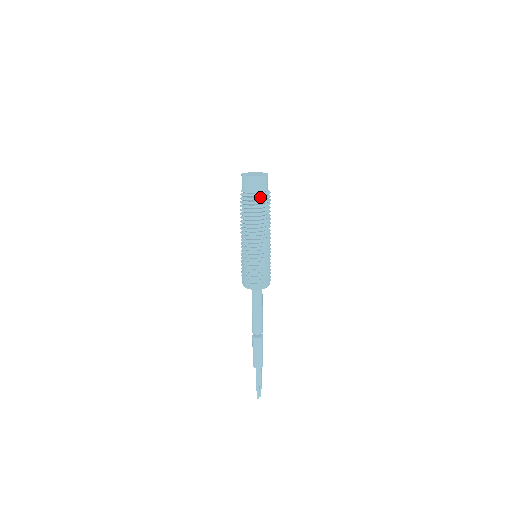
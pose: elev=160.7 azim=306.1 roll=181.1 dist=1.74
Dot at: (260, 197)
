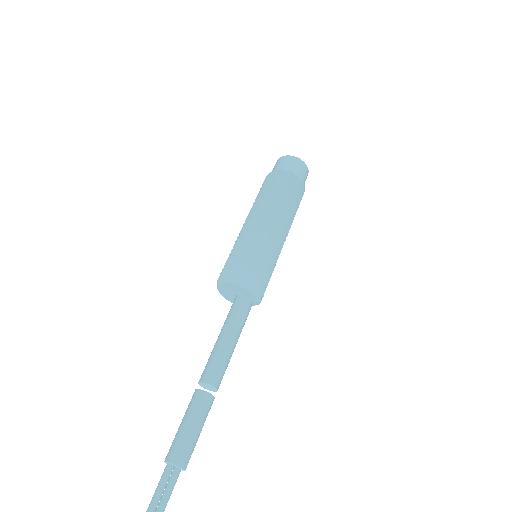
Dot at: (278, 175)
